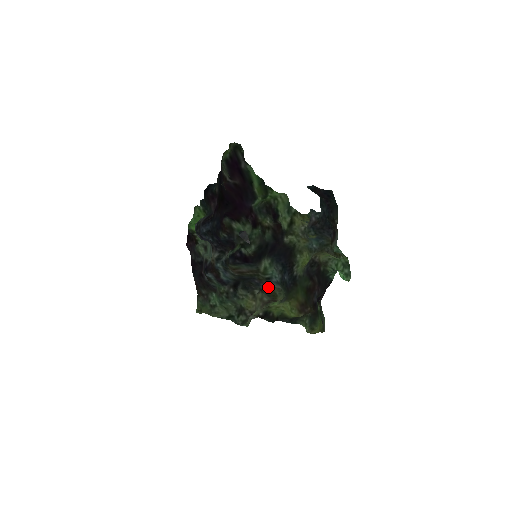
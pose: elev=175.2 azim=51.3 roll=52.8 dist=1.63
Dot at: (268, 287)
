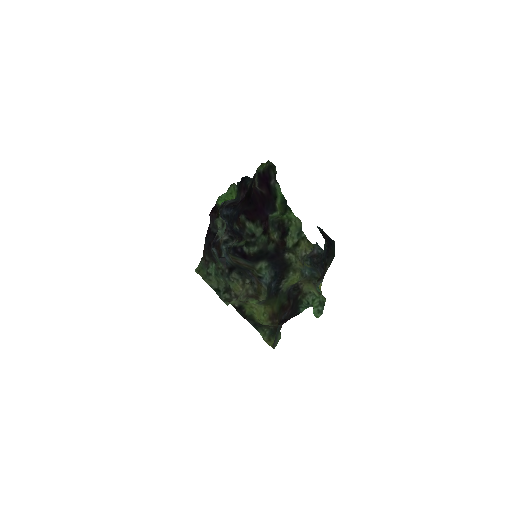
Dot at: (258, 283)
